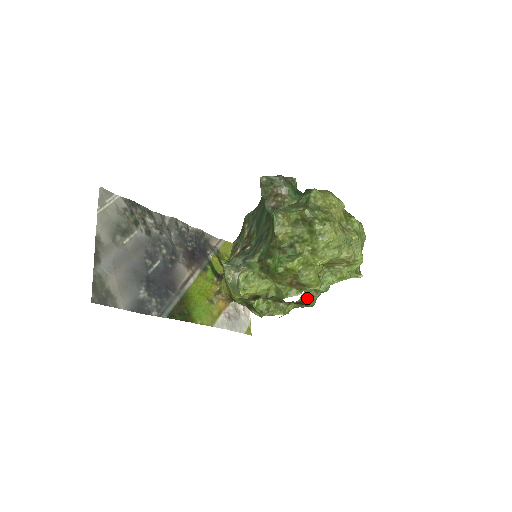
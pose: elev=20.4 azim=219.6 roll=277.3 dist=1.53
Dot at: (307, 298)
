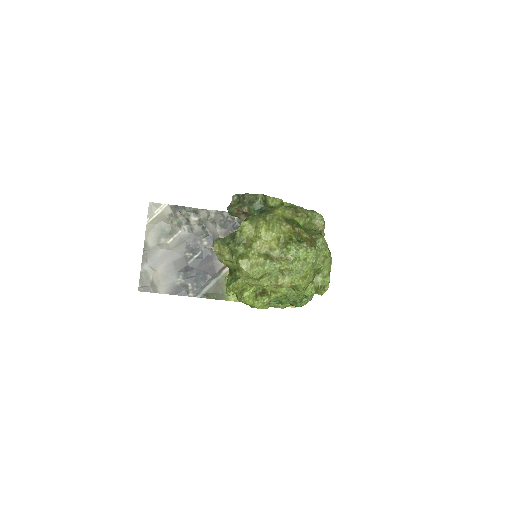
Dot at: (288, 301)
